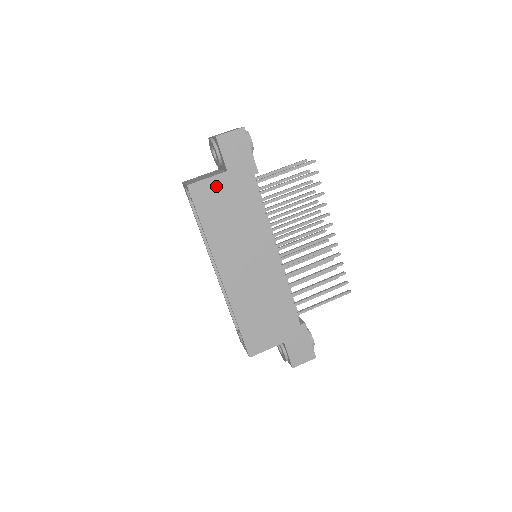
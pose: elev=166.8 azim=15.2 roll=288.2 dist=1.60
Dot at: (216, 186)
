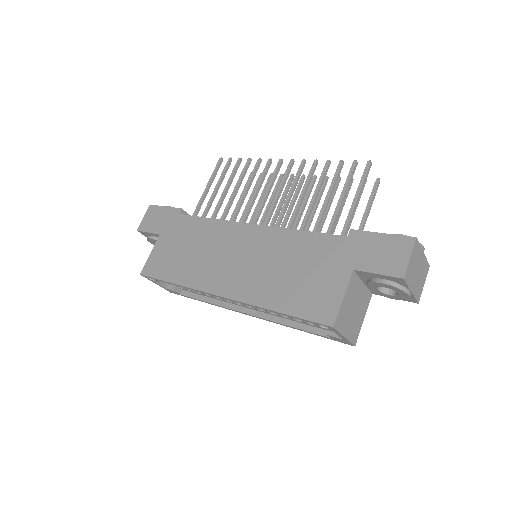
Dot at: (160, 250)
